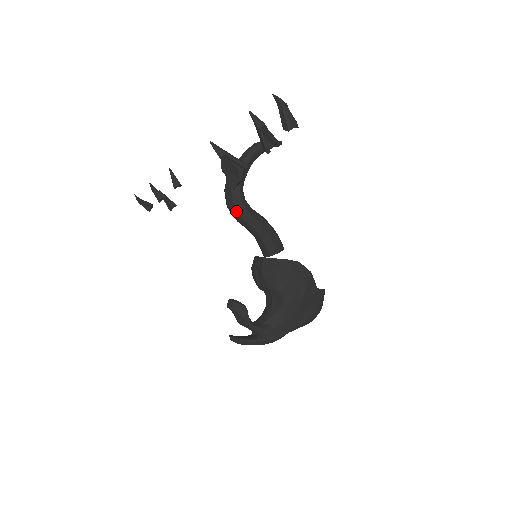
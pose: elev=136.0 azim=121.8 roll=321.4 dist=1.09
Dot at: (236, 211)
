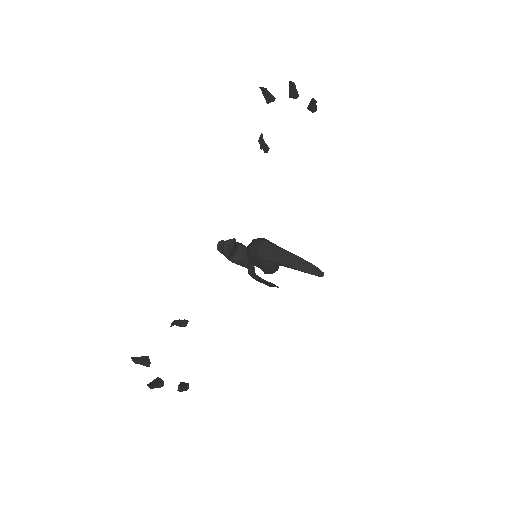
Dot at: occluded
